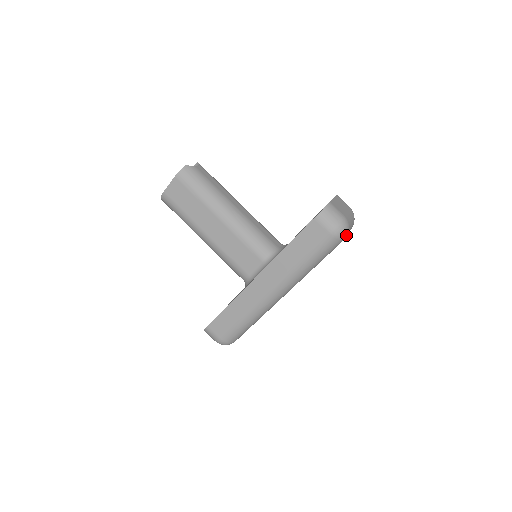
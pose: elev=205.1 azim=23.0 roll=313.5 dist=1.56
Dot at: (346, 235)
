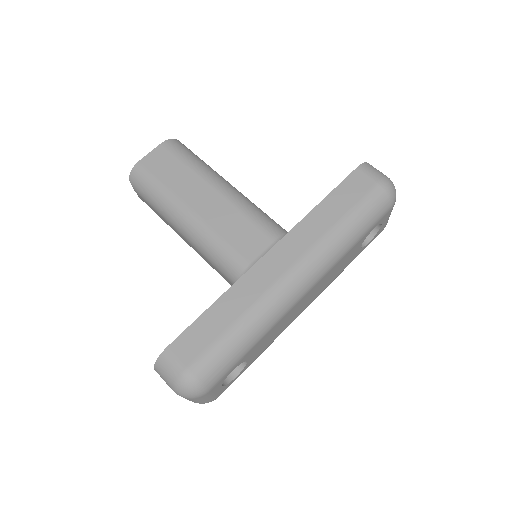
Dot at: (395, 199)
